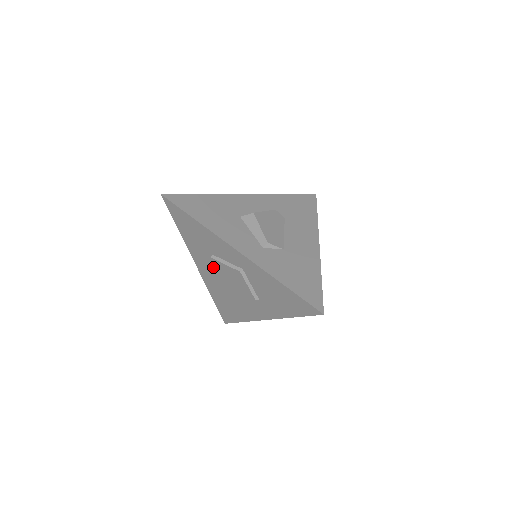
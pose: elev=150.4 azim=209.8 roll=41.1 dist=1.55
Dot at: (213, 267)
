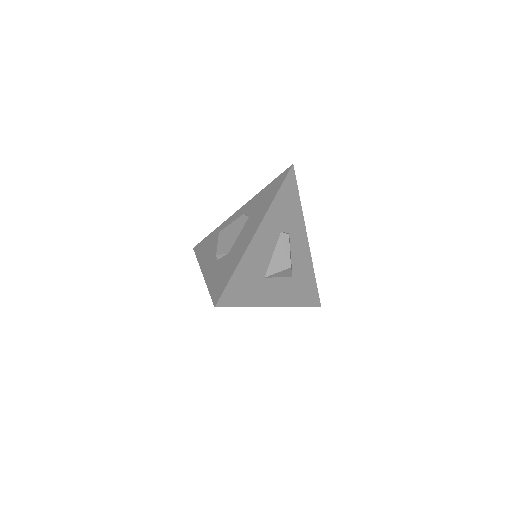
Dot at: occluded
